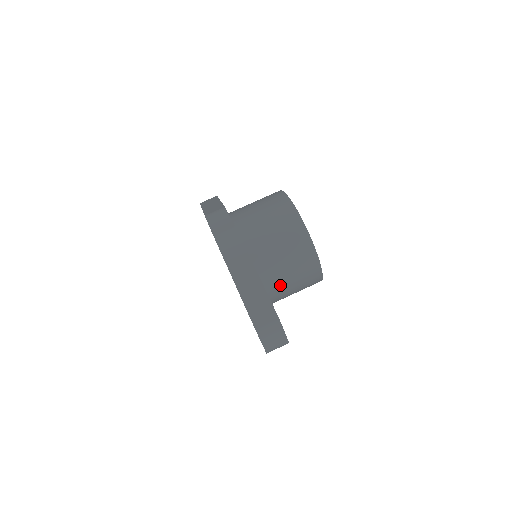
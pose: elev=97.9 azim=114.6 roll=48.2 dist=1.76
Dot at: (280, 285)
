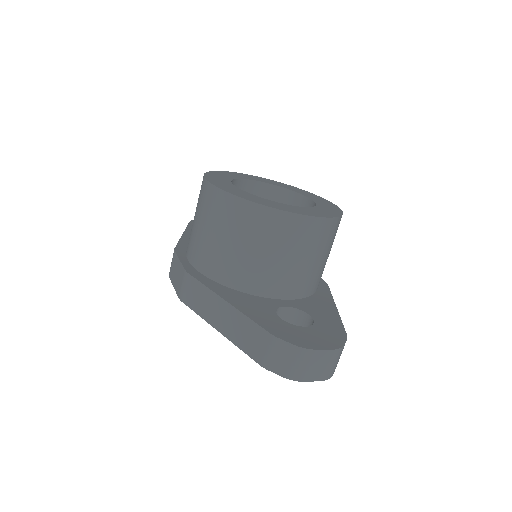
Dot at: (289, 277)
